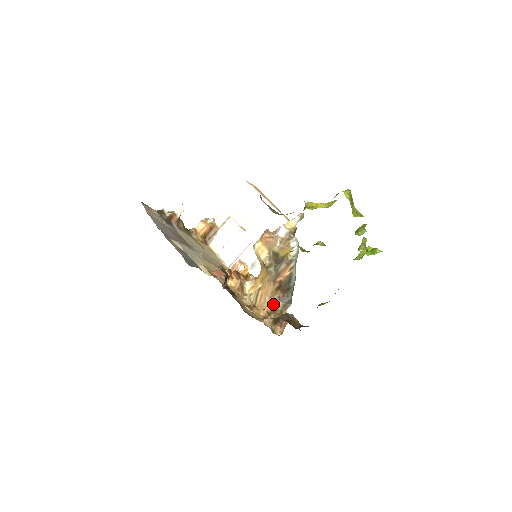
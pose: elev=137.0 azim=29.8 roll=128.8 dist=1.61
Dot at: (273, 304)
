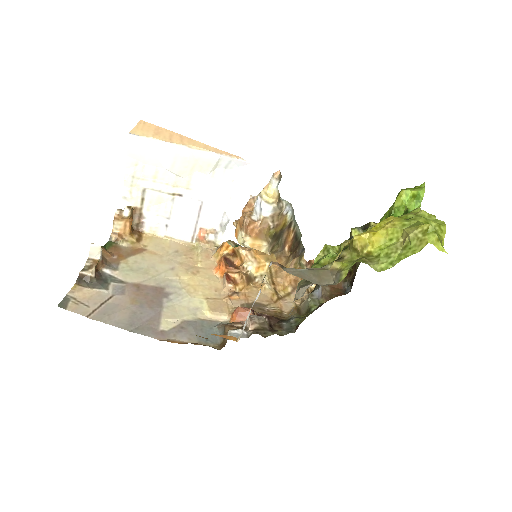
Dot at: (289, 266)
